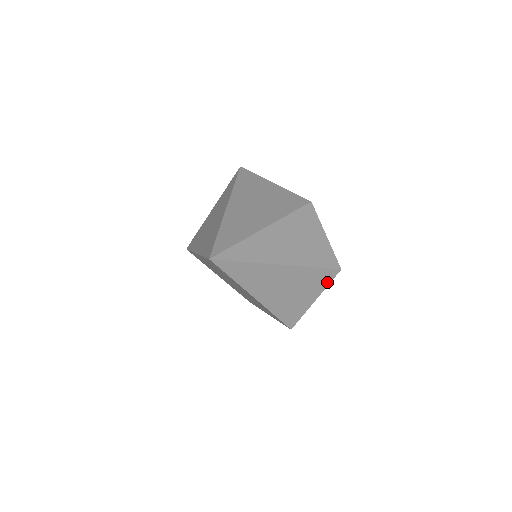
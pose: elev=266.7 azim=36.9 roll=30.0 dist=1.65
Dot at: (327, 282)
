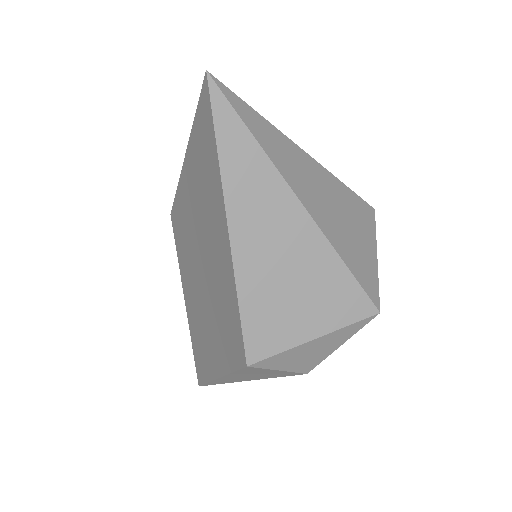
Dot at: (348, 317)
